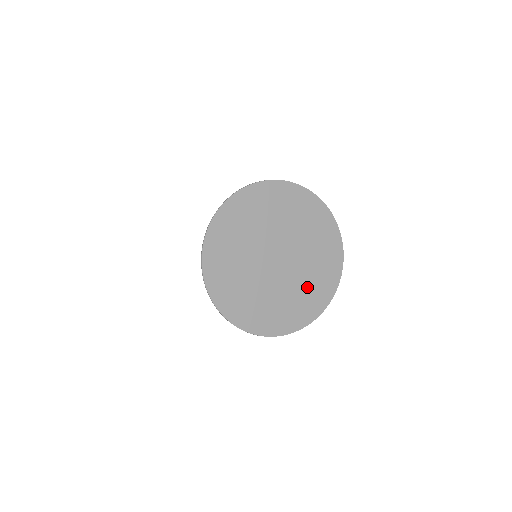
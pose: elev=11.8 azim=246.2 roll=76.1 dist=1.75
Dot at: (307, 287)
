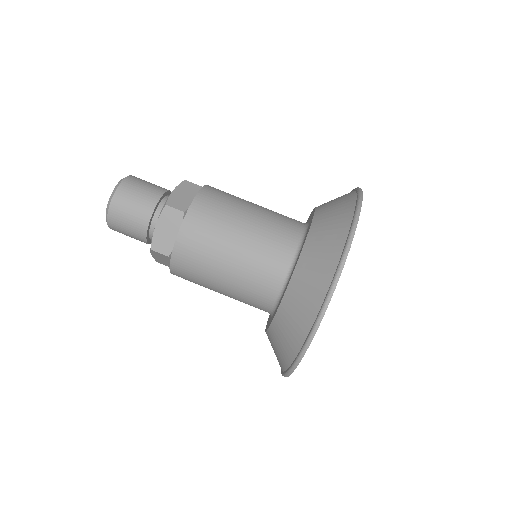
Dot at: occluded
